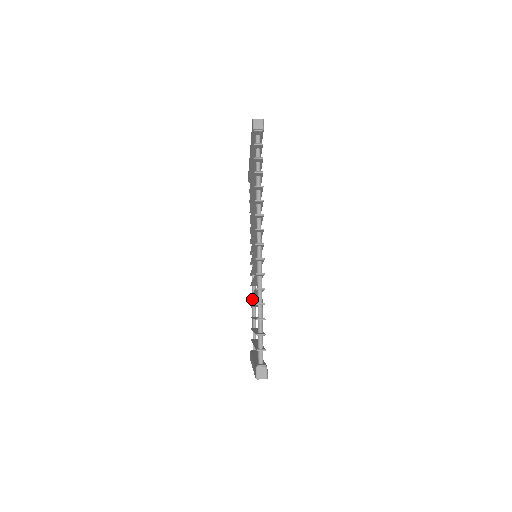
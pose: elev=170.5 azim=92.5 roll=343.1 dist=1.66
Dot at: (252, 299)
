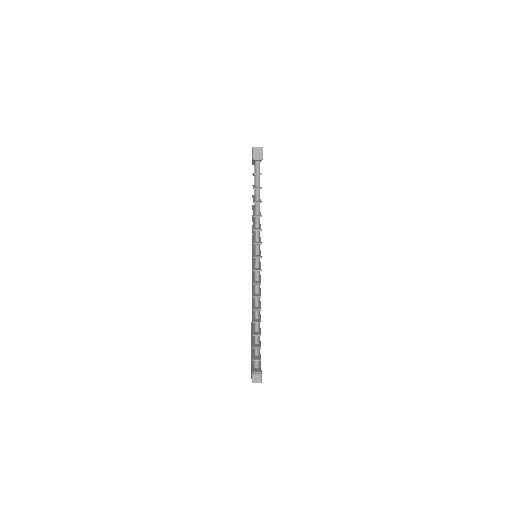
Dot at: occluded
